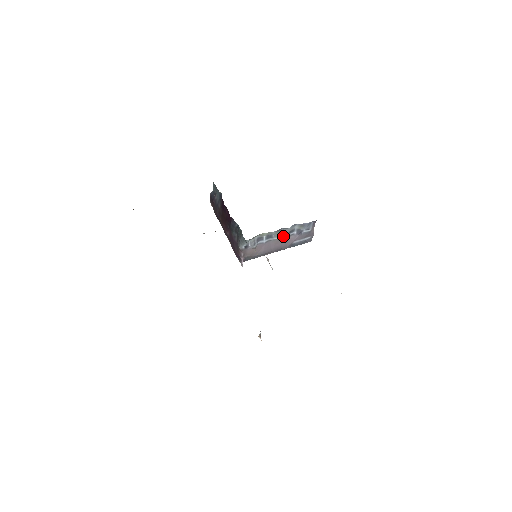
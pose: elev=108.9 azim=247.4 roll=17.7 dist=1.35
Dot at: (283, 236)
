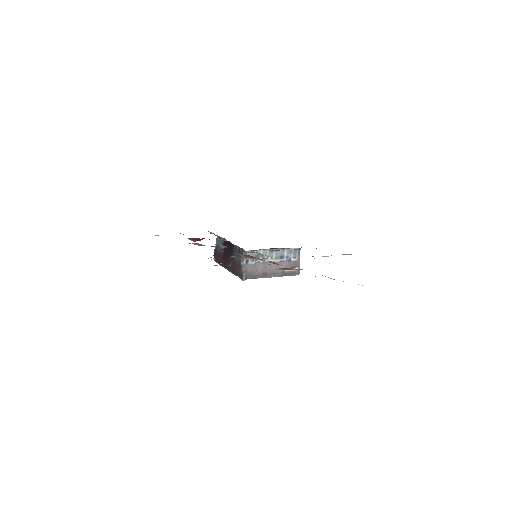
Dot at: (276, 259)
